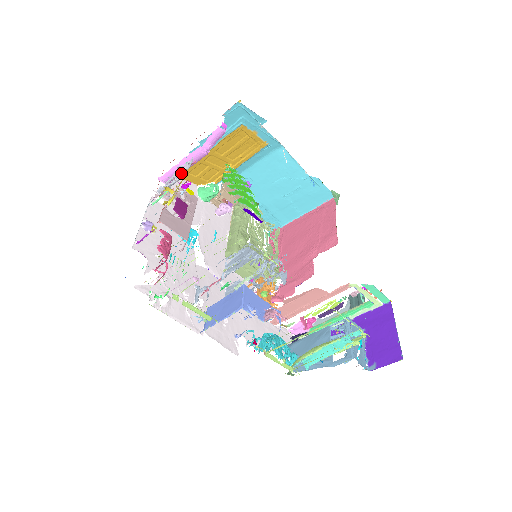
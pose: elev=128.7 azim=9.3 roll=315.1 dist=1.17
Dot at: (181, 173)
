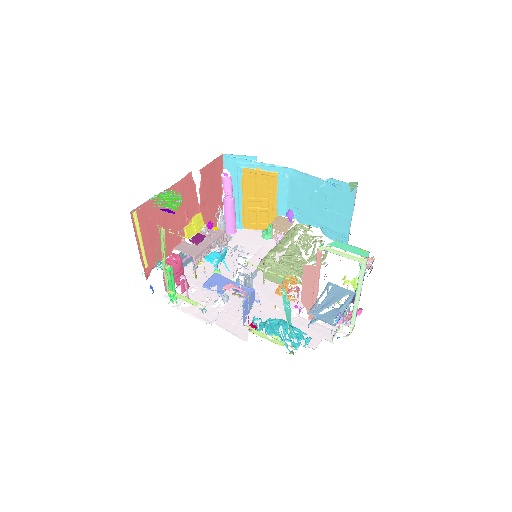
Dot at: (221, 221)
